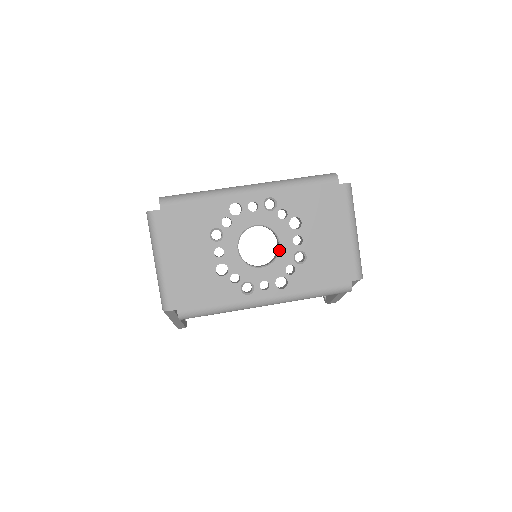
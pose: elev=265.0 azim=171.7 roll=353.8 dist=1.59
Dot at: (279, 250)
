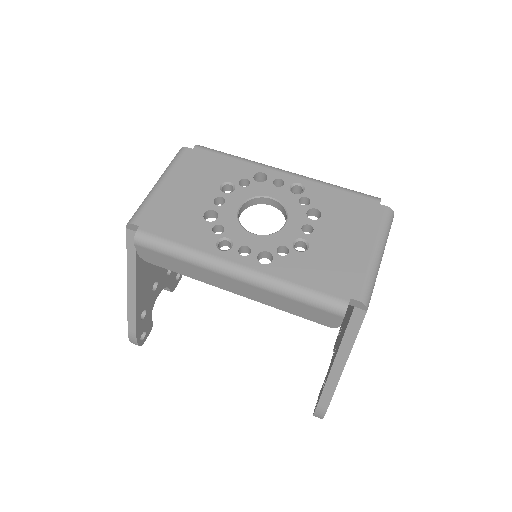
Dot at: (282, 228)
